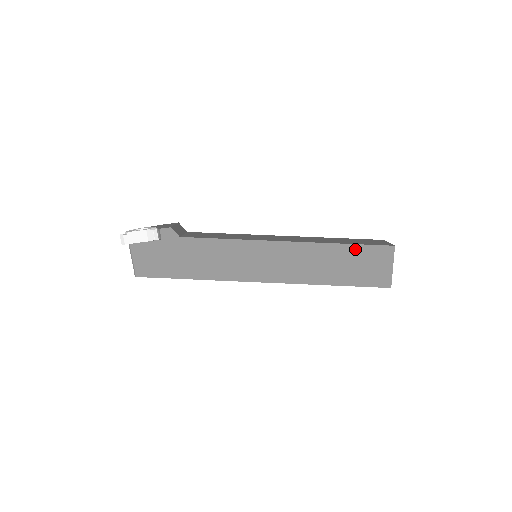
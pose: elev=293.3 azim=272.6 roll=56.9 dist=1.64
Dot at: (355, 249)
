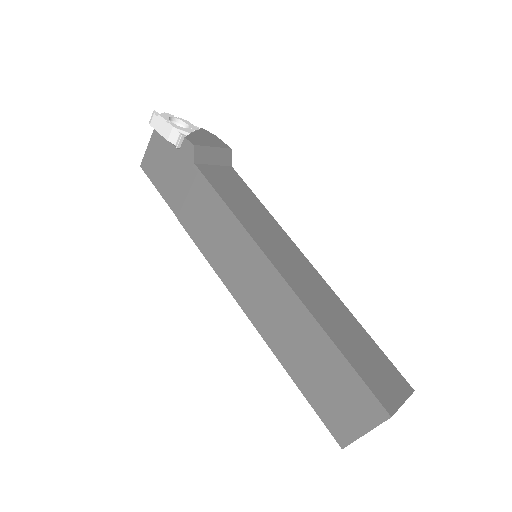
Dot at: (342, 365)
